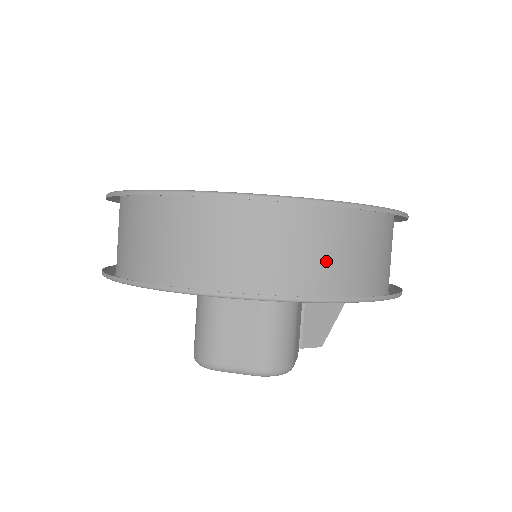
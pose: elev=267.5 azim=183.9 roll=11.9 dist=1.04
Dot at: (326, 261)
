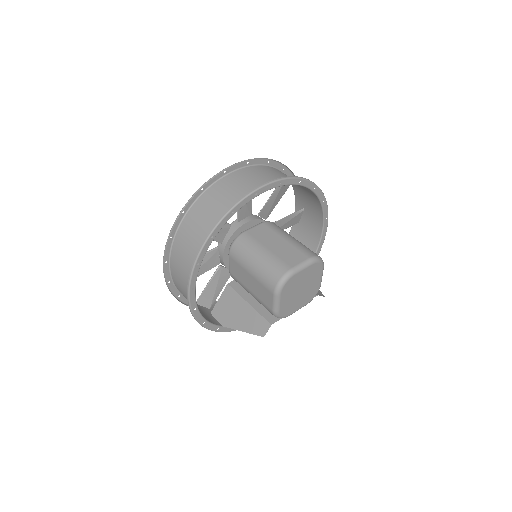
Dot at: occluded
